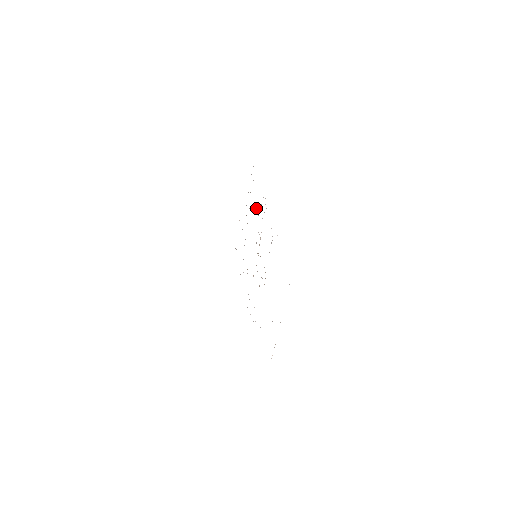
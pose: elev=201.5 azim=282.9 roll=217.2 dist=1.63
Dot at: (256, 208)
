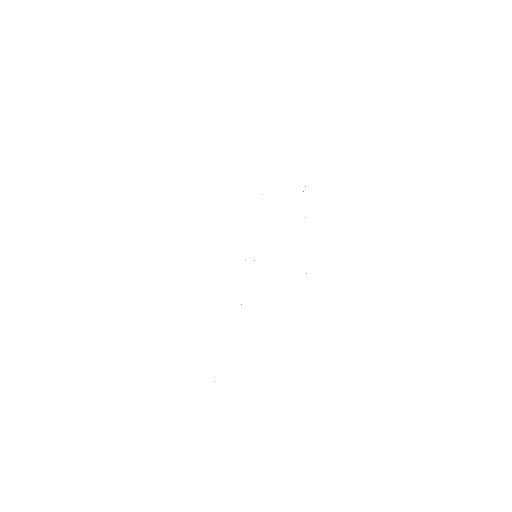
Dot at: occluded
